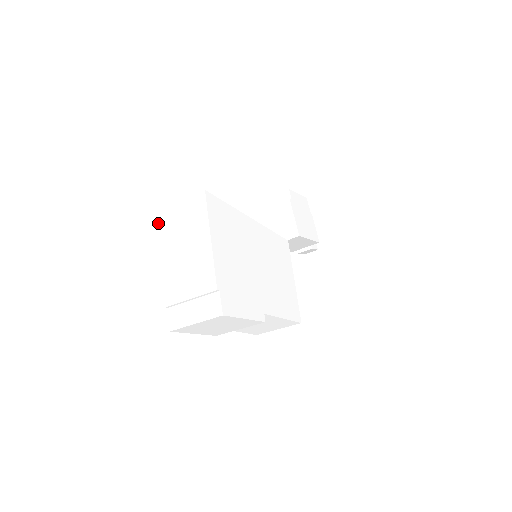
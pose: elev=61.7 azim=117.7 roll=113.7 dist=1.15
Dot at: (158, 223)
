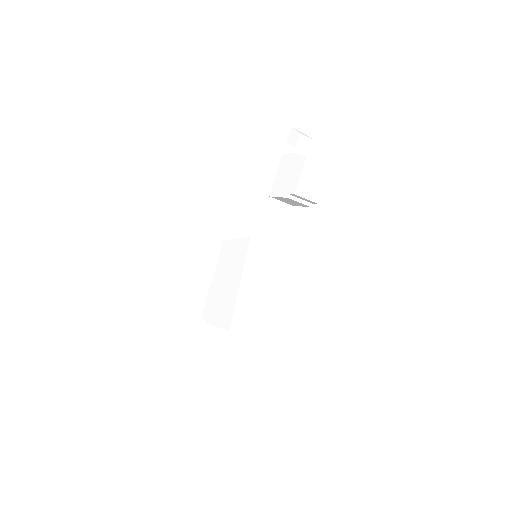
Dot at: occluded
